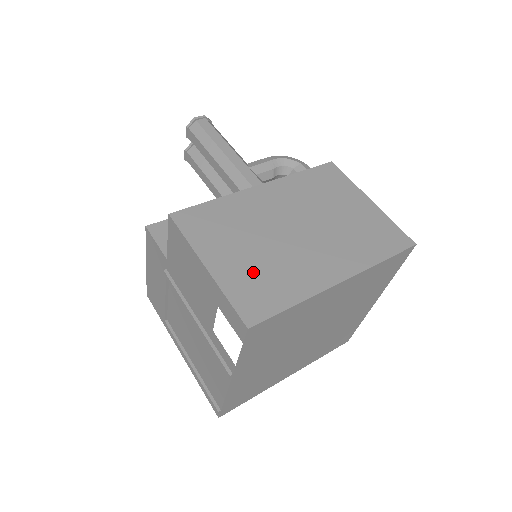
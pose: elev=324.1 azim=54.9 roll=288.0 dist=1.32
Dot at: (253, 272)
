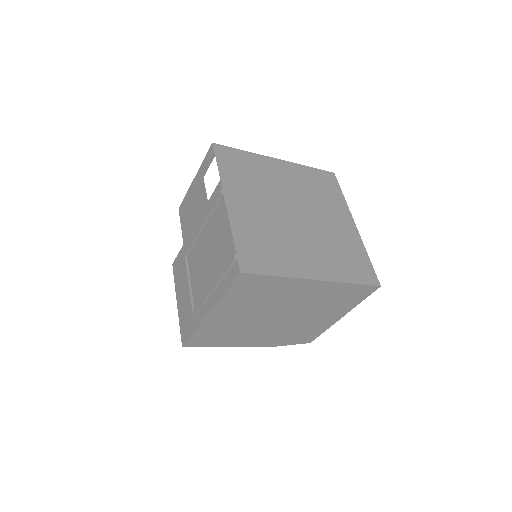
Dot at: occluded
